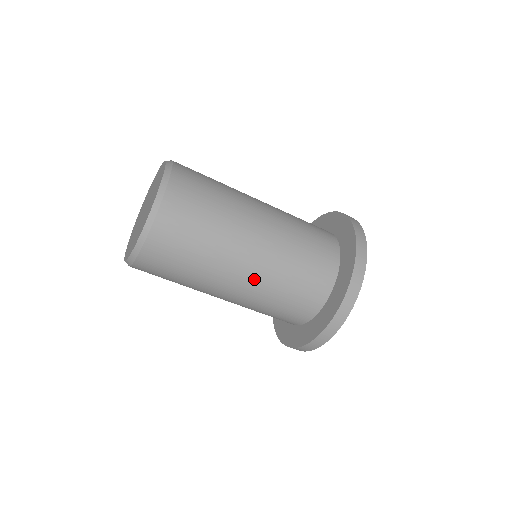
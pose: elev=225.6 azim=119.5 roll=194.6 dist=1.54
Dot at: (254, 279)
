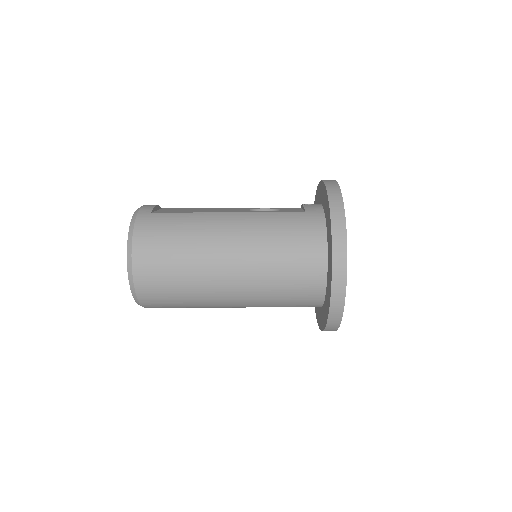
Dot at: (245, 305)
